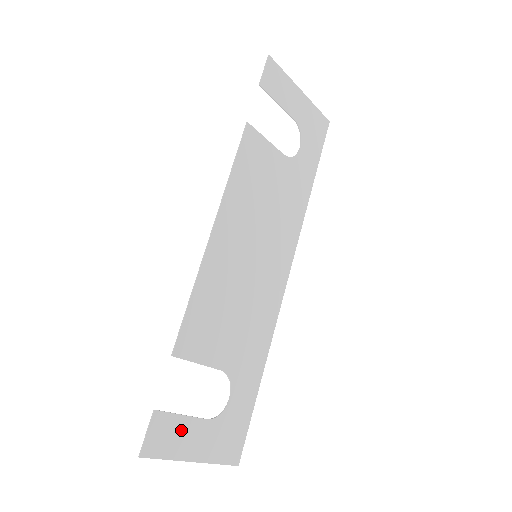
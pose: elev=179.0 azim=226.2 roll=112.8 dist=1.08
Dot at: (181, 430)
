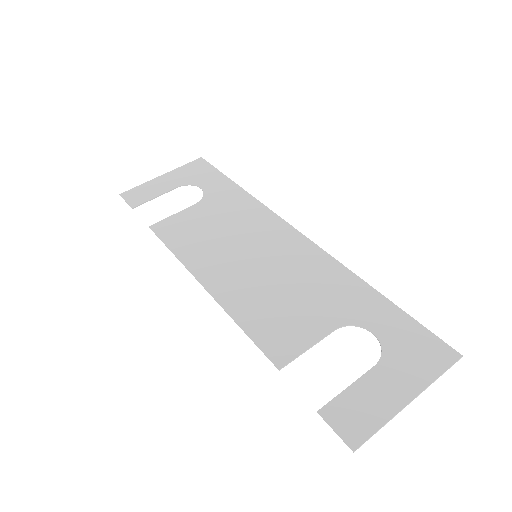
Dot at: (363, 397)
